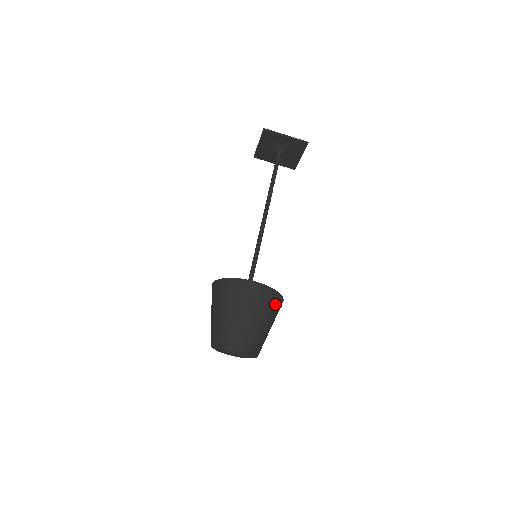
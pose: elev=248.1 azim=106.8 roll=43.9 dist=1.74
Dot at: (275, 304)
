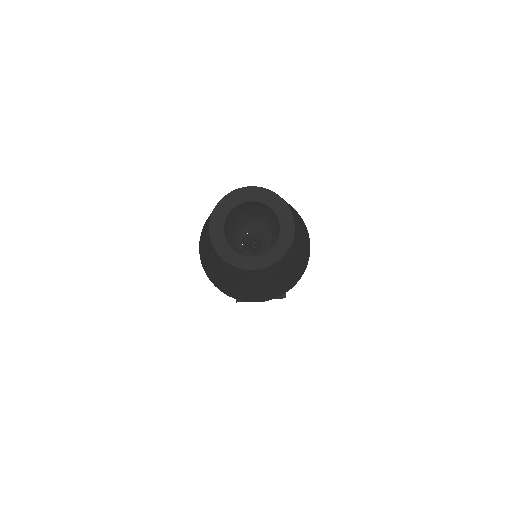
Dot at: occluded
